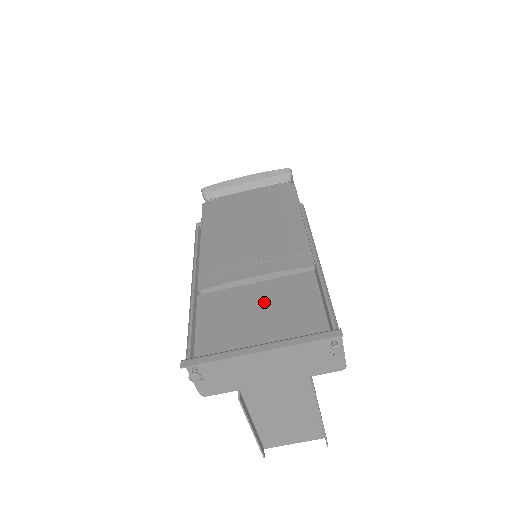
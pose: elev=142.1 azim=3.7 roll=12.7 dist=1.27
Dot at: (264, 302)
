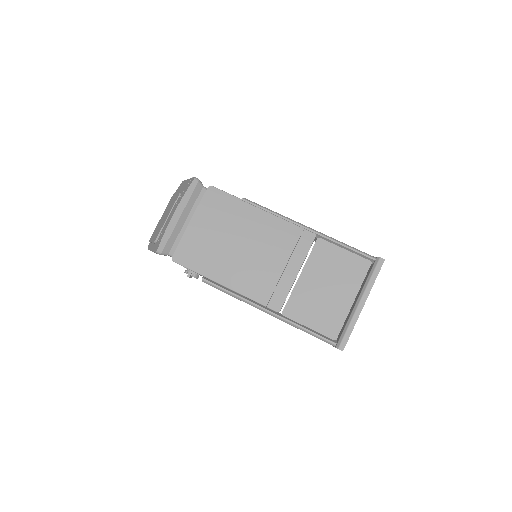
Dot at: (322, 280)
